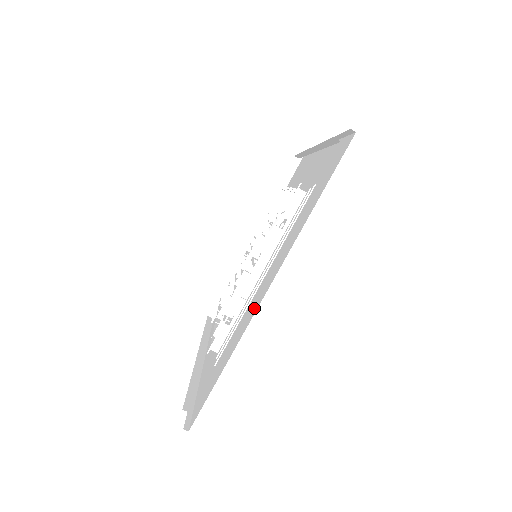
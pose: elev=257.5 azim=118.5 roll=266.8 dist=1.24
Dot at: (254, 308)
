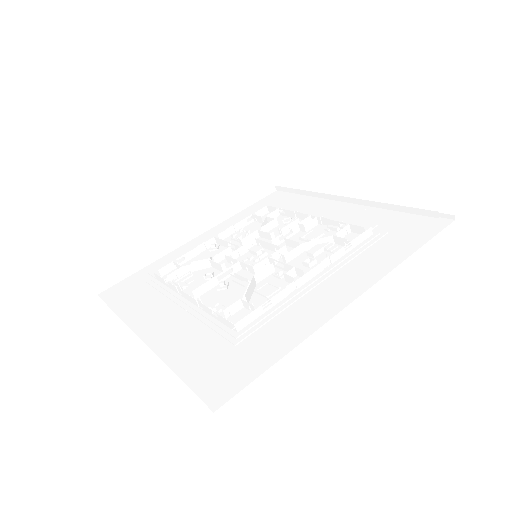
Dot at: (143, 322)
